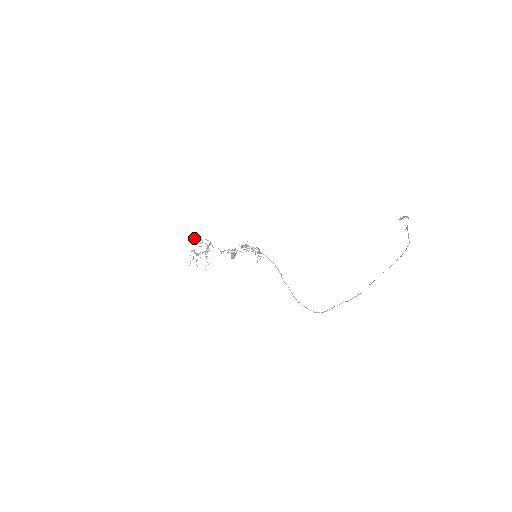
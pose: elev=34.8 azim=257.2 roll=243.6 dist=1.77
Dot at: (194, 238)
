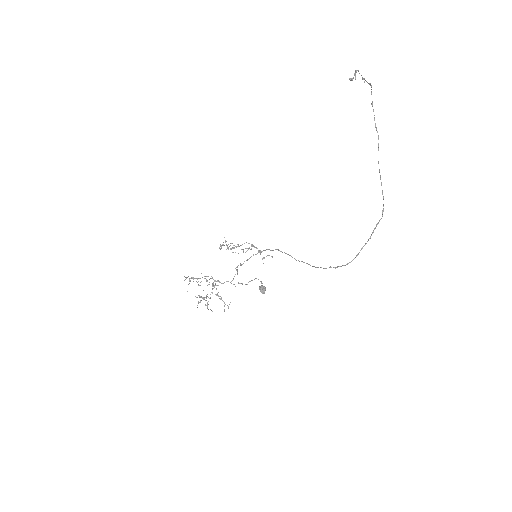
Dot at: (189, 280)
